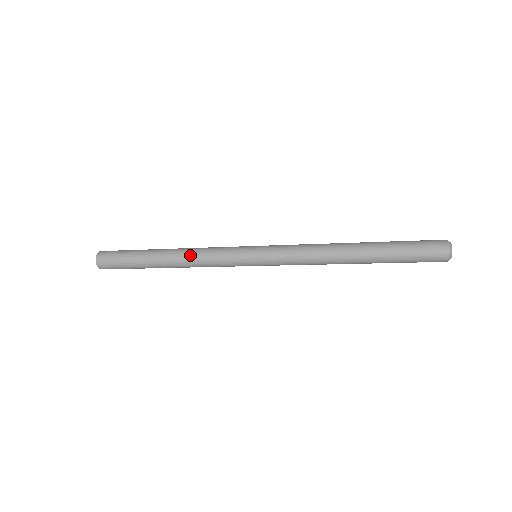
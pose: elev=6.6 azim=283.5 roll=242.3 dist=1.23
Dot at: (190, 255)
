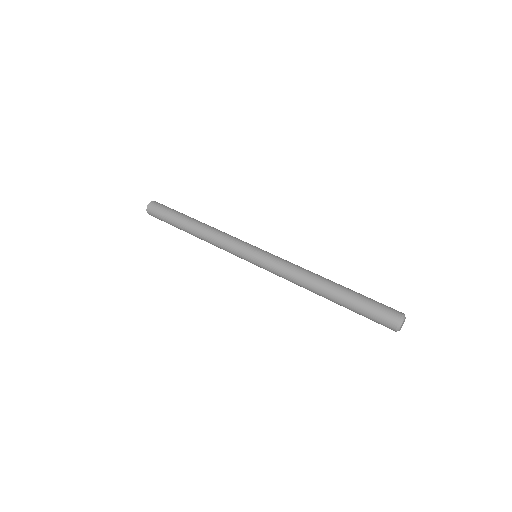
Dot at: (210, 232)
